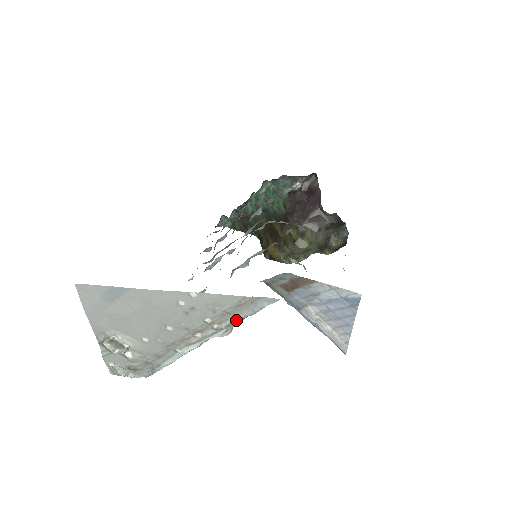
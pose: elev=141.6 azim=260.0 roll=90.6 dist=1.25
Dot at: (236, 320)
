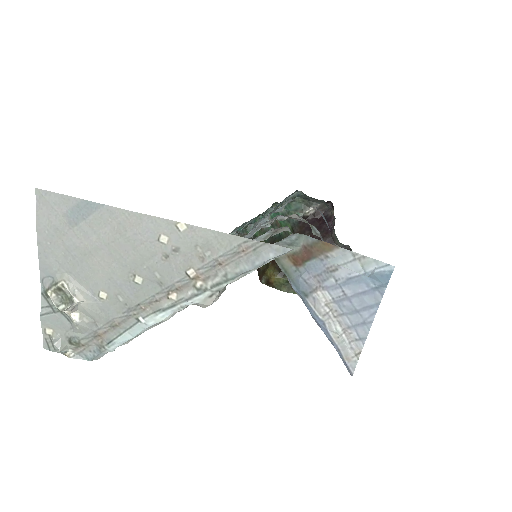
Dot at: (228, 277)
